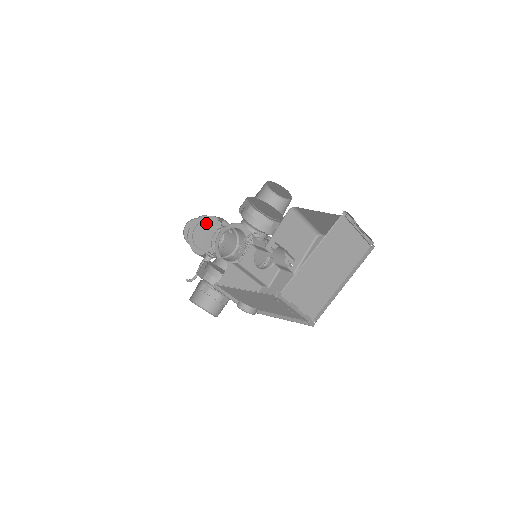
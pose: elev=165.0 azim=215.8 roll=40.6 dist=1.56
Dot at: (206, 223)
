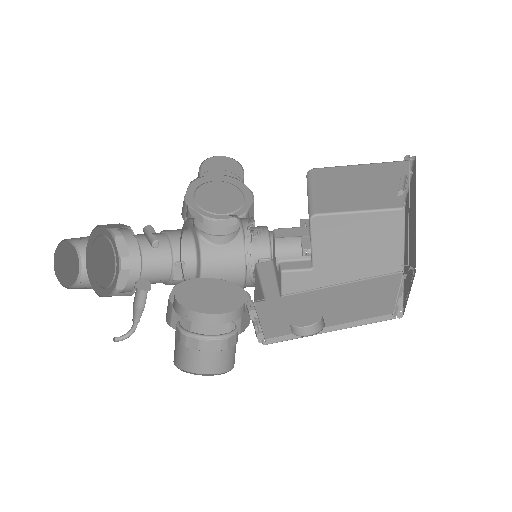
Dot at: (101, 240)
